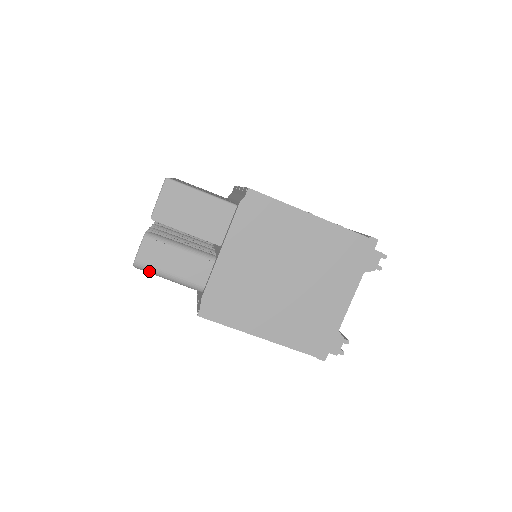
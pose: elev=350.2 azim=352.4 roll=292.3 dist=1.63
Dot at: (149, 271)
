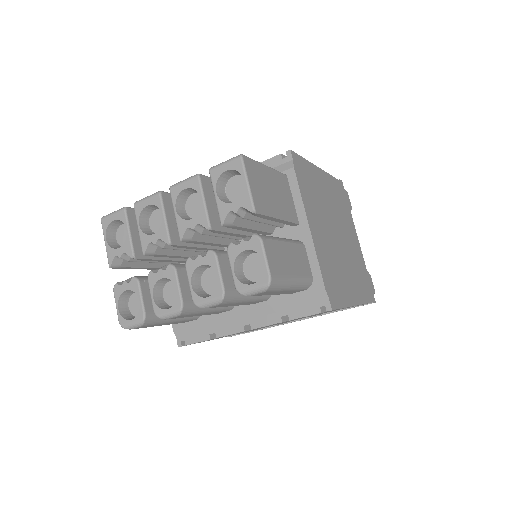
Dot at: (280, 285)
